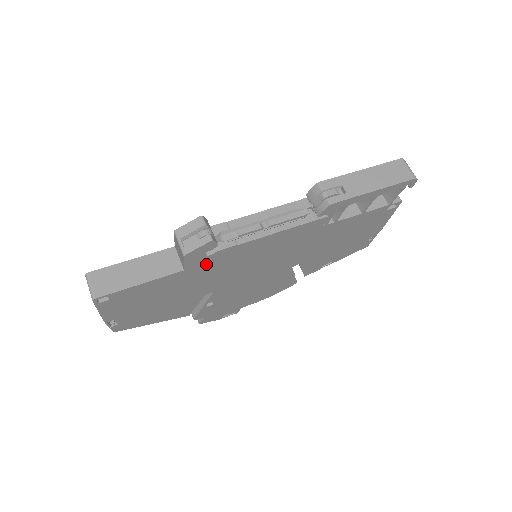
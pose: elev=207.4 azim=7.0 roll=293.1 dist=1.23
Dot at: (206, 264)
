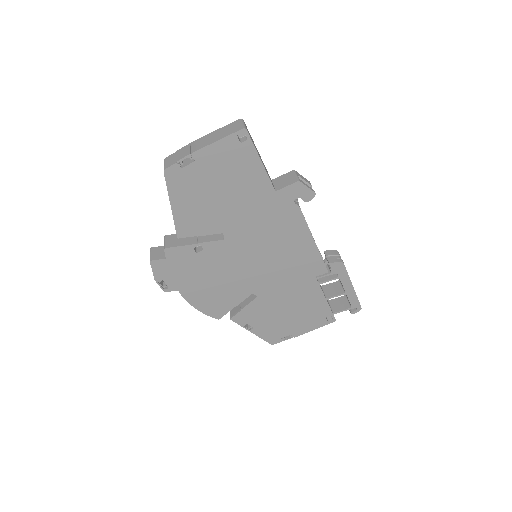
Dot at: (280, 206)
